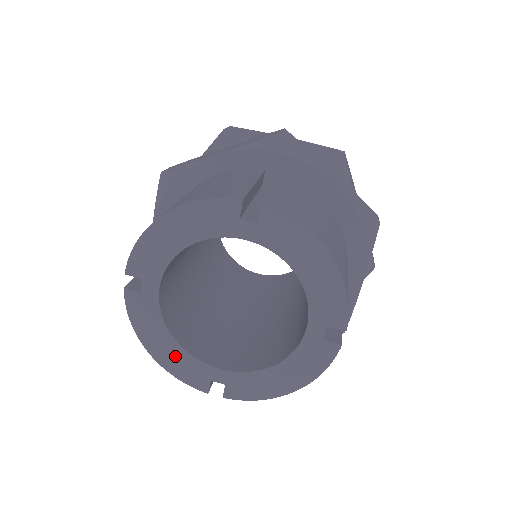
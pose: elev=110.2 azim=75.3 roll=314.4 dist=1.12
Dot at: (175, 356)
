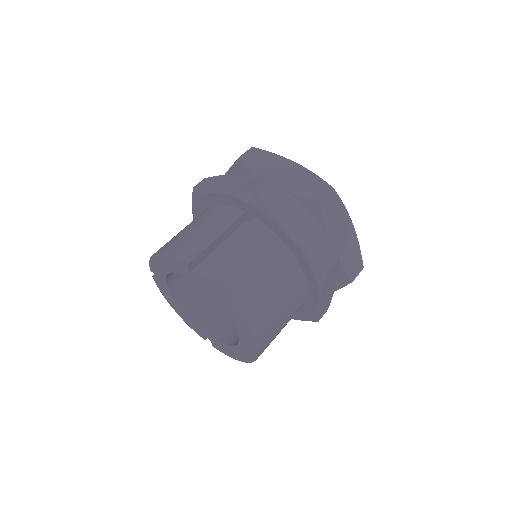
Dot at: (185, 317)
